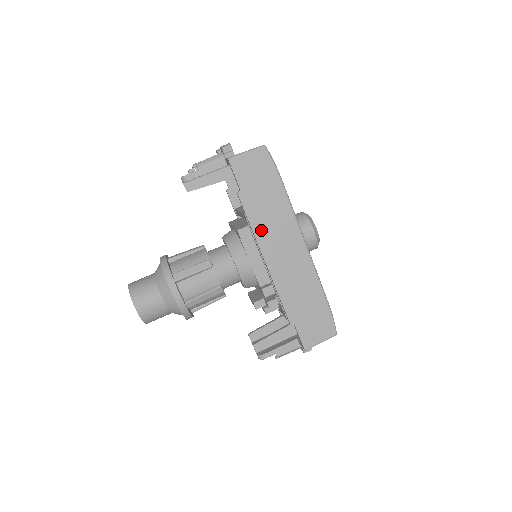
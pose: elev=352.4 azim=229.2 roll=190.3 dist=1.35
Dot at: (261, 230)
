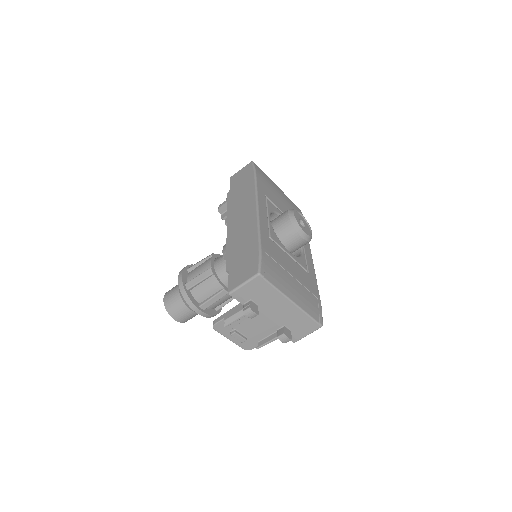
Dot at: (232, 209)
